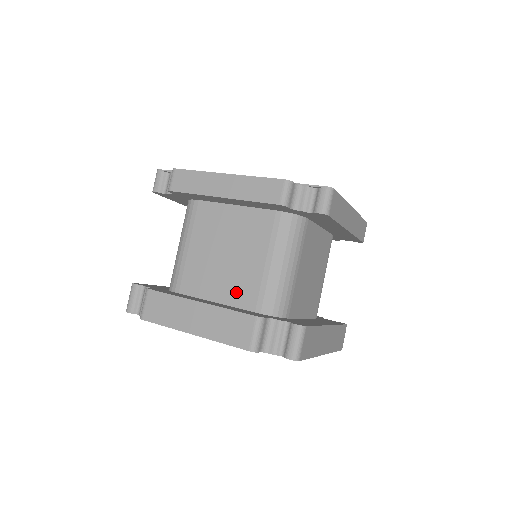
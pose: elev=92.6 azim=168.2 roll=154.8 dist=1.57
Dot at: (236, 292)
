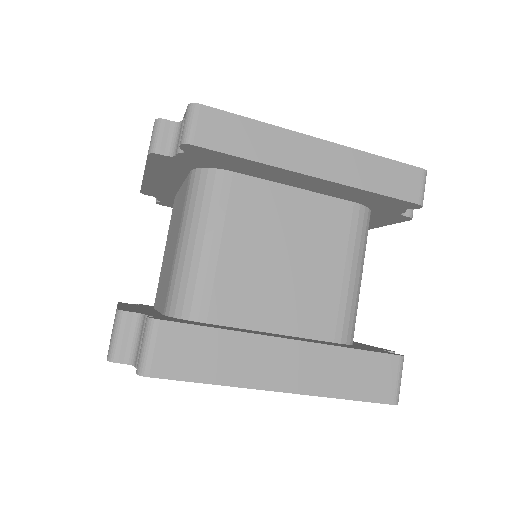
Dot at: (164, 292)
